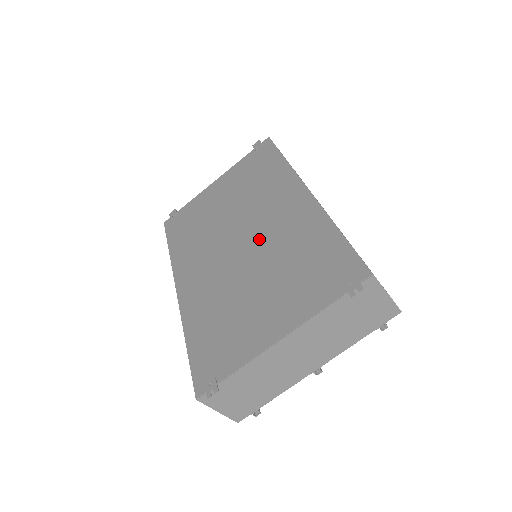
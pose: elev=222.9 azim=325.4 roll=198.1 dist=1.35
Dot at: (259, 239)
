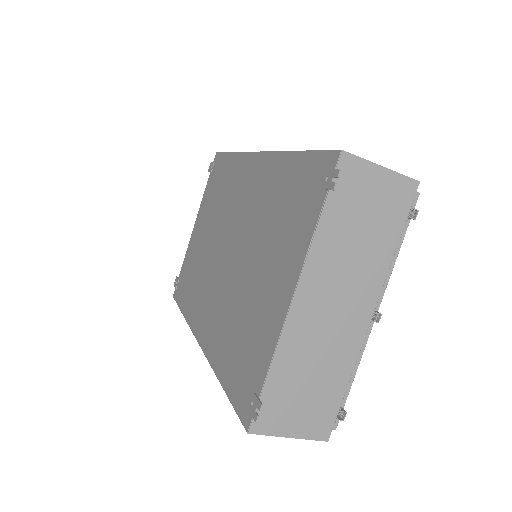
Dot at: (239, 231)
